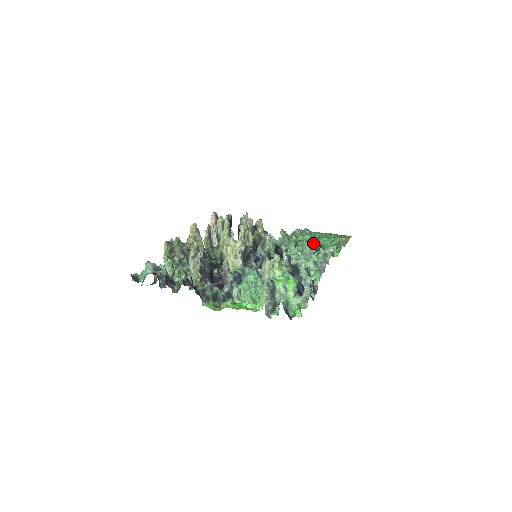
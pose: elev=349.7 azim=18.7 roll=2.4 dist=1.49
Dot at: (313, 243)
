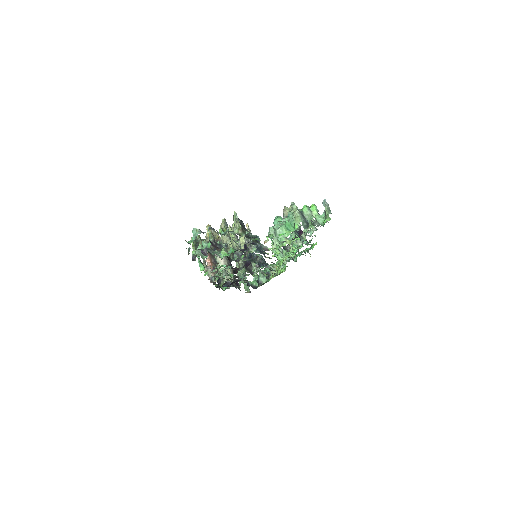
Dot at: occluded
